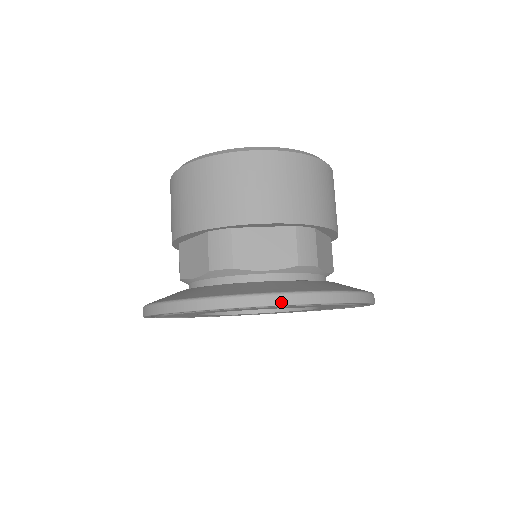
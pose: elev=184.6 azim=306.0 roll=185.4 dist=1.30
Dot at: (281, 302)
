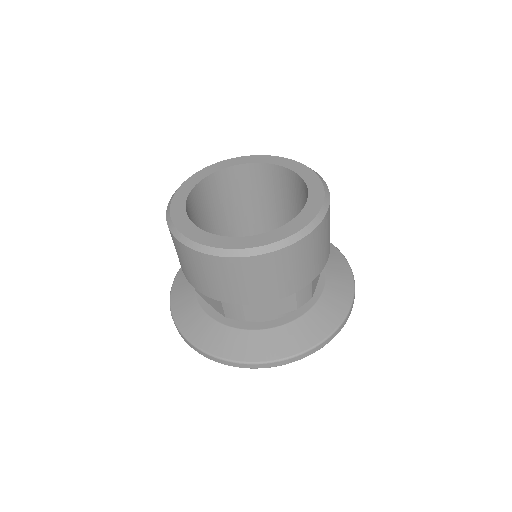
Dot at: (189, 345)
